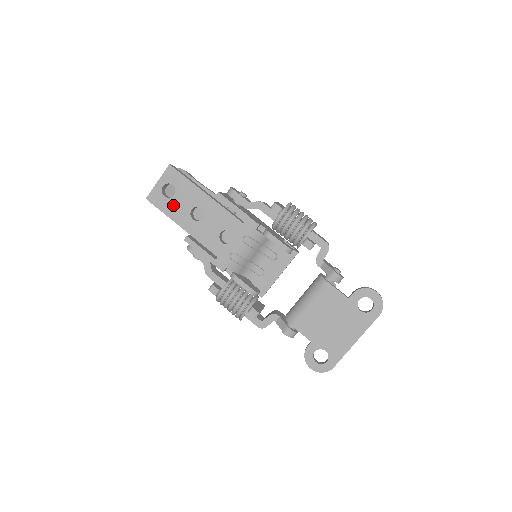
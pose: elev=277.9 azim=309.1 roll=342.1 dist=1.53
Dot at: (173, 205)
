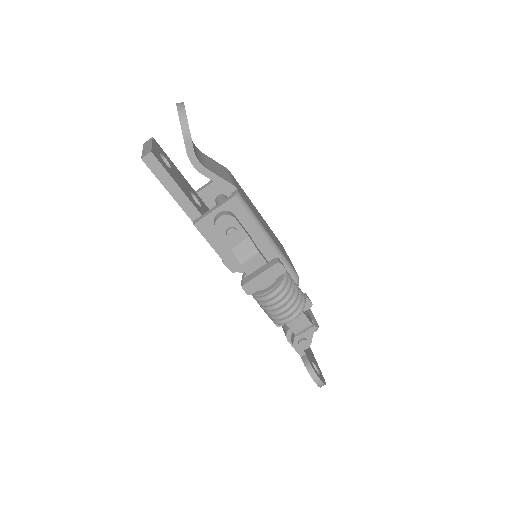
Dot at: occluded
